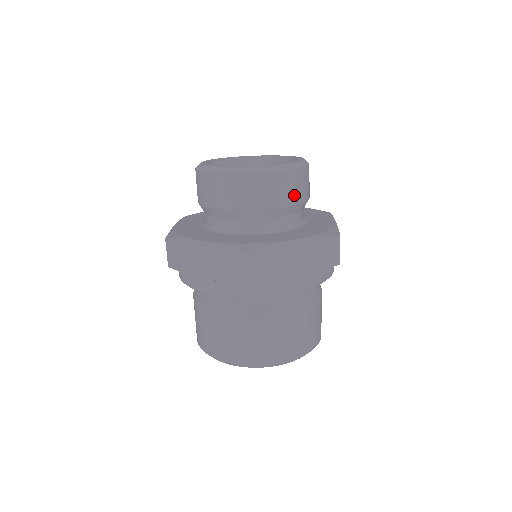
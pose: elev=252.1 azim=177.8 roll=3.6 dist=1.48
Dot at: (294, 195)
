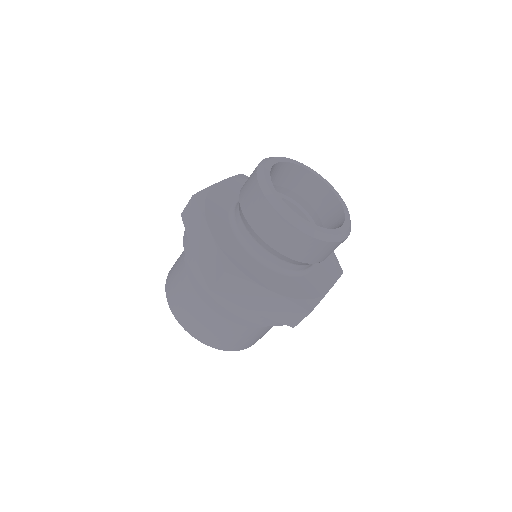
Dot at: (305, 256)
